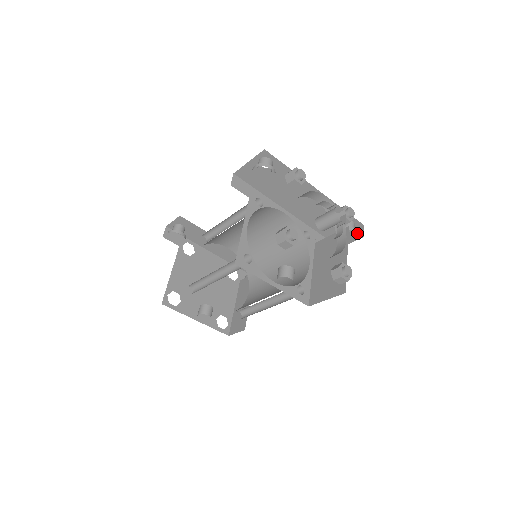
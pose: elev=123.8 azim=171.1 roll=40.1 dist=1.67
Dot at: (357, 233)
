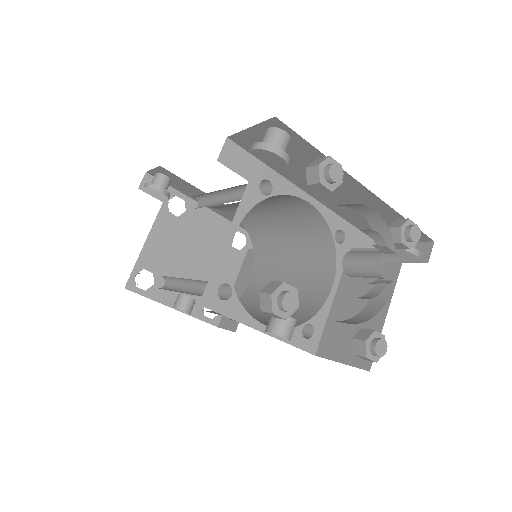
Dot at: (418, 257)
